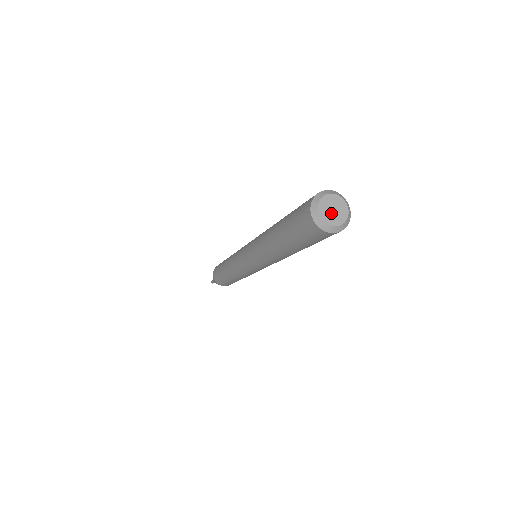
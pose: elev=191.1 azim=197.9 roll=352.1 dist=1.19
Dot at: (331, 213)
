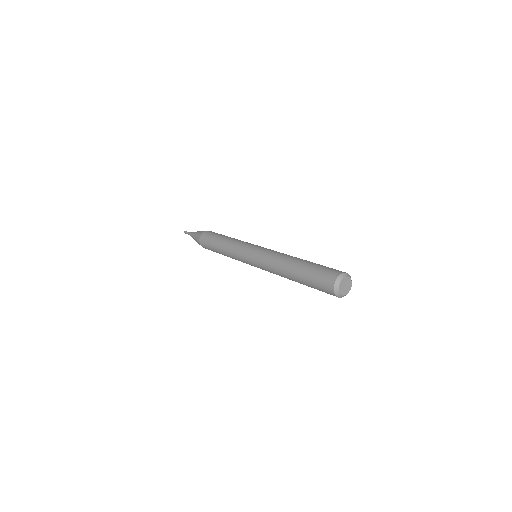
Dot at: (343, 287)
